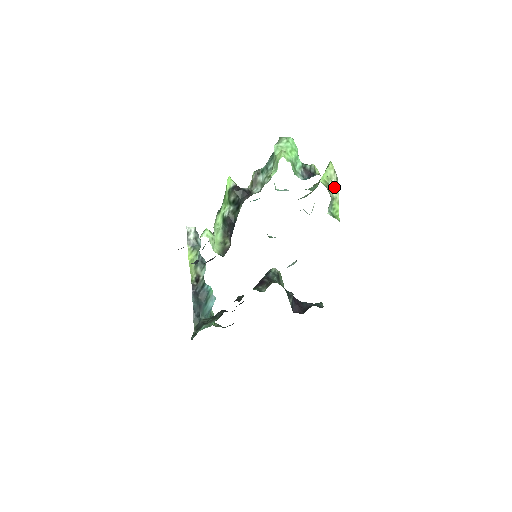
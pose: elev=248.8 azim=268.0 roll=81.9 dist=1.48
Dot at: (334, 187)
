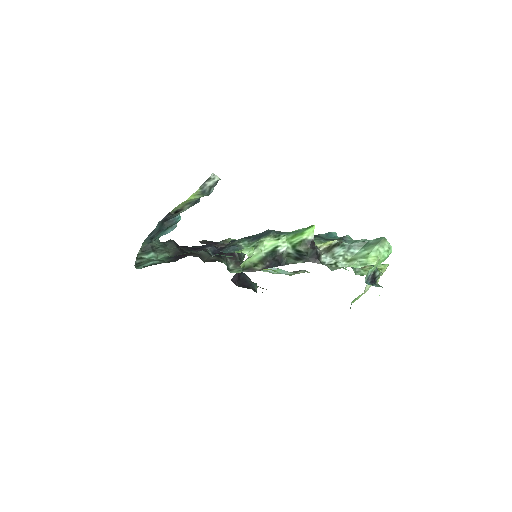
Dot at: occluded
